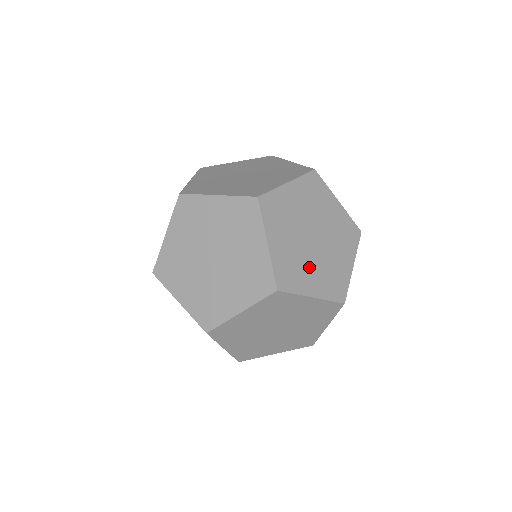
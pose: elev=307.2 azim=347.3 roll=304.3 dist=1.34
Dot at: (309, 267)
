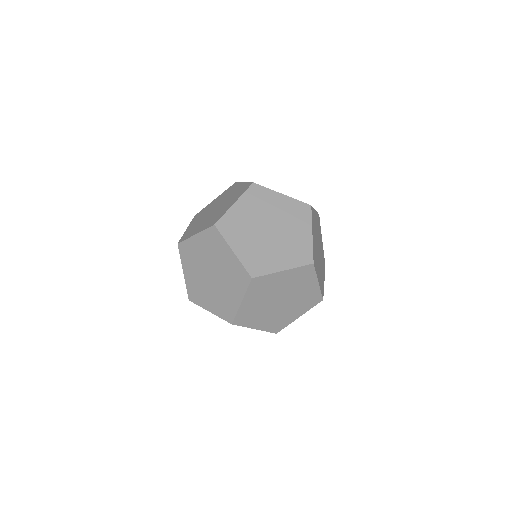
Dot at: (248, 237)
